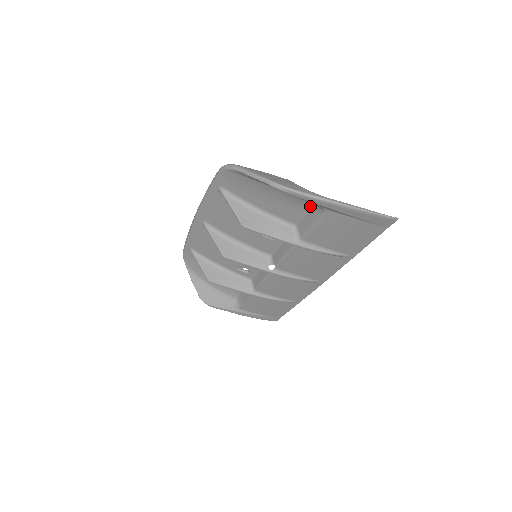
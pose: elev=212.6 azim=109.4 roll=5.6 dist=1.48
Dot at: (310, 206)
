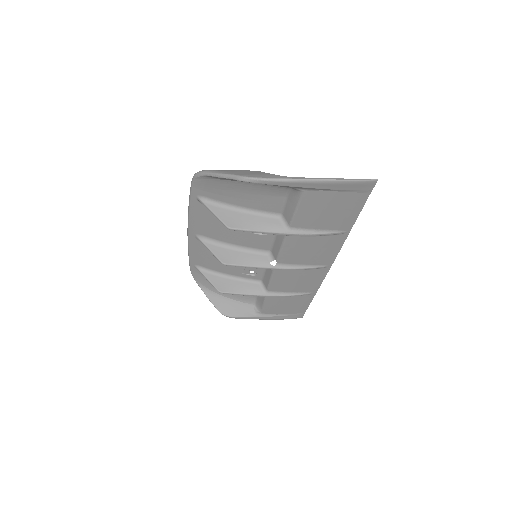
Dot at: (287, 191)
